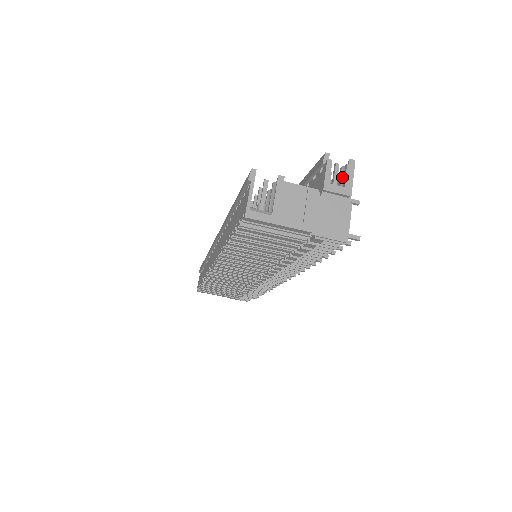
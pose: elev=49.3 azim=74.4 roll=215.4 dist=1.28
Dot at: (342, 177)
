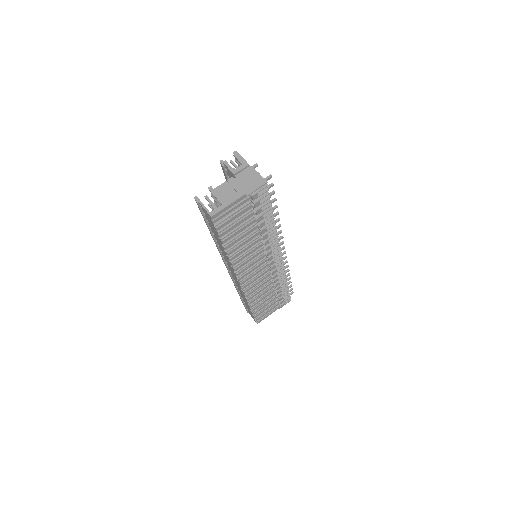
Dot at: (239, 164)
